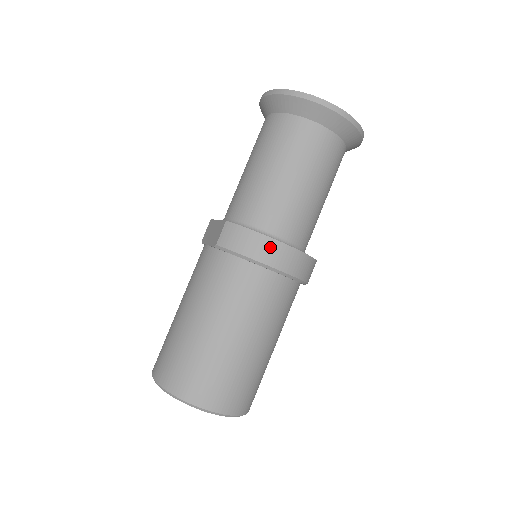
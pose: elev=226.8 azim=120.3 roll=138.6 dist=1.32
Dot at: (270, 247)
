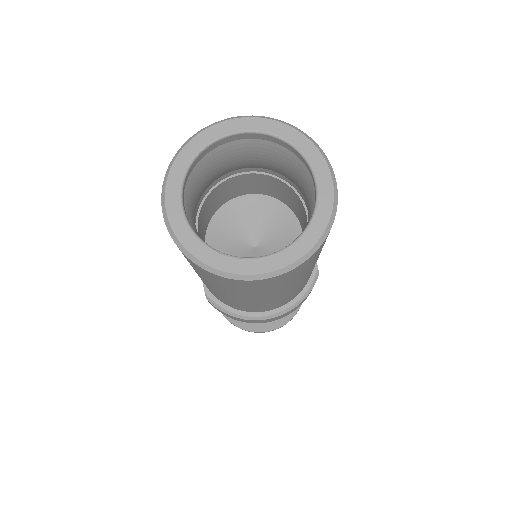
Dot at: occluded
